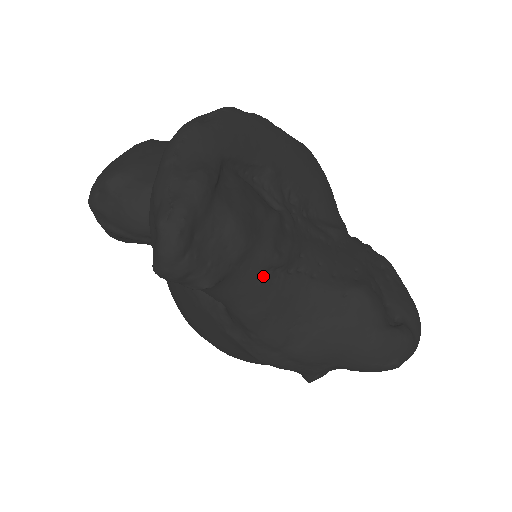
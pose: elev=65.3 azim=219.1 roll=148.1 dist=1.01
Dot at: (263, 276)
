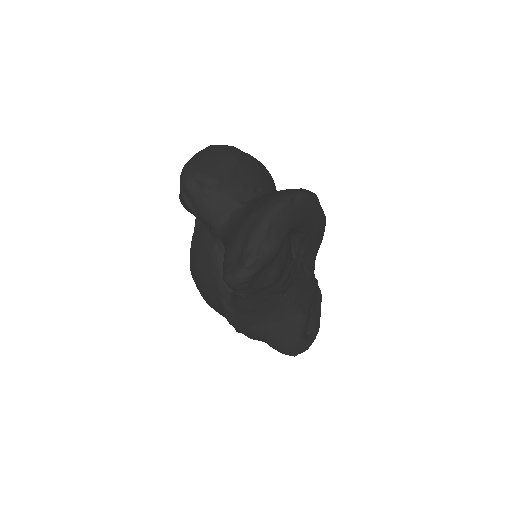
Dot at: (268, 295)
